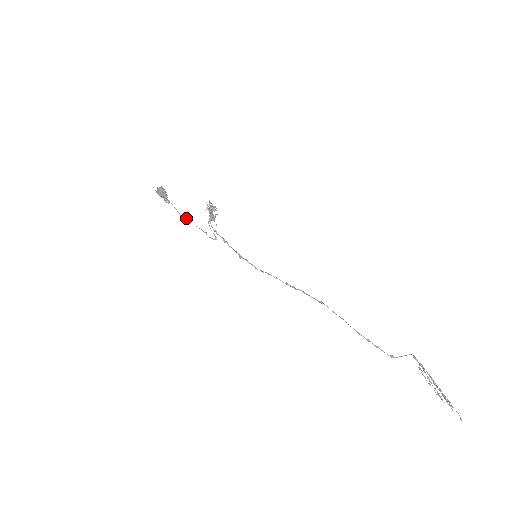
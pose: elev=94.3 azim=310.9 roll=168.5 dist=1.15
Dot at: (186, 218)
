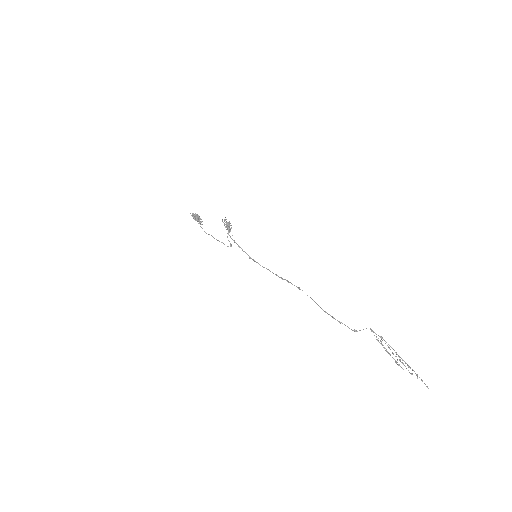
Dot at: (208, 234)
